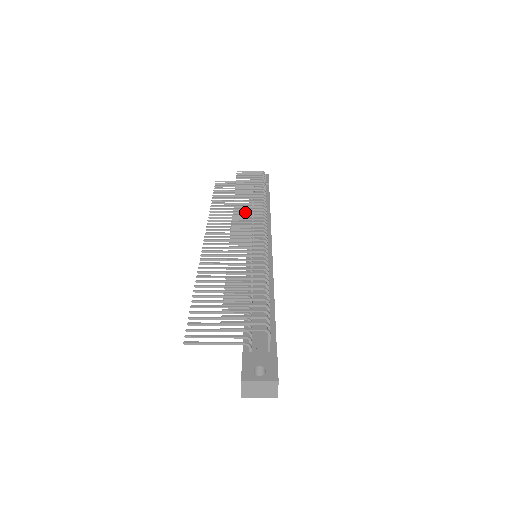
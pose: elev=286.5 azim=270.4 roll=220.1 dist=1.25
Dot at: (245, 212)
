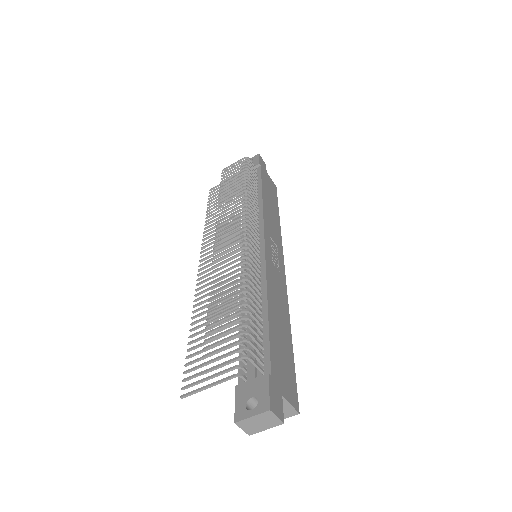
Dot at: (227, 217)
